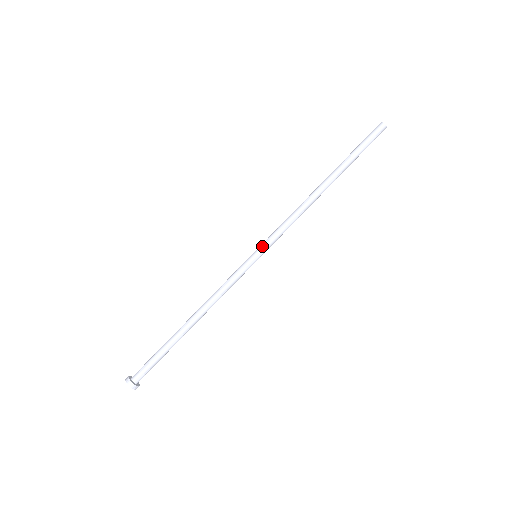
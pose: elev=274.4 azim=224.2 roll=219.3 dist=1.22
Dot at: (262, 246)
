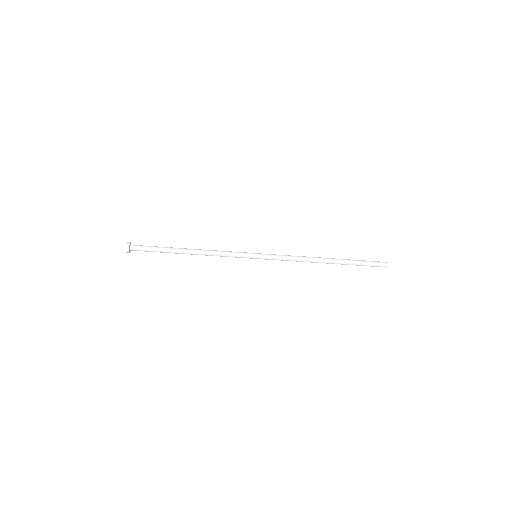
Dot at: occluded
